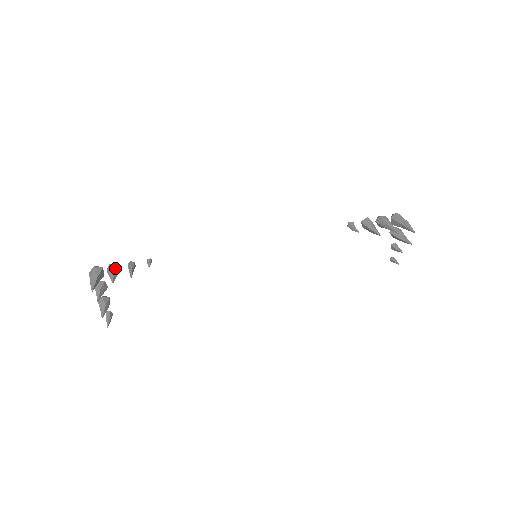
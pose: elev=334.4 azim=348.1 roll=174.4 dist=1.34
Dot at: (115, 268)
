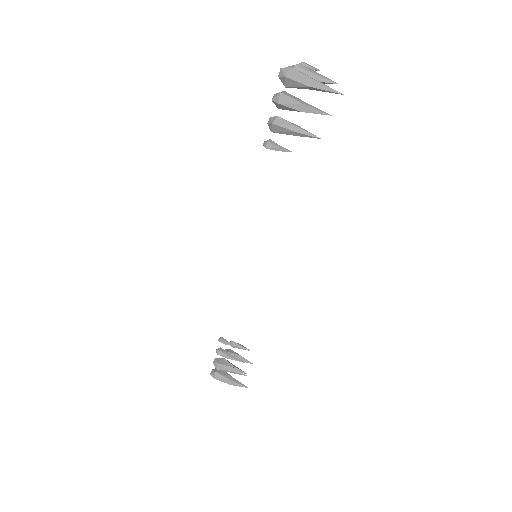
Dot at: (225, 368)
